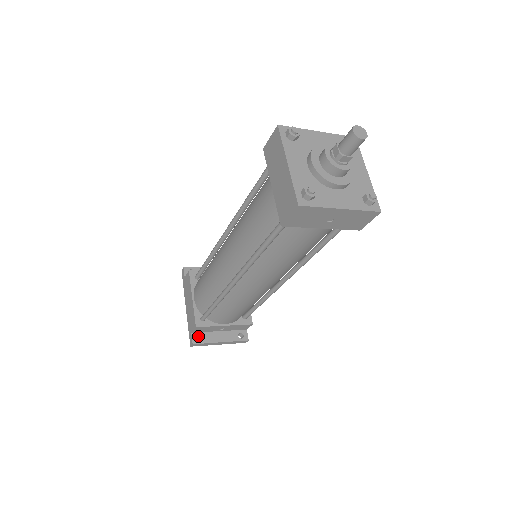
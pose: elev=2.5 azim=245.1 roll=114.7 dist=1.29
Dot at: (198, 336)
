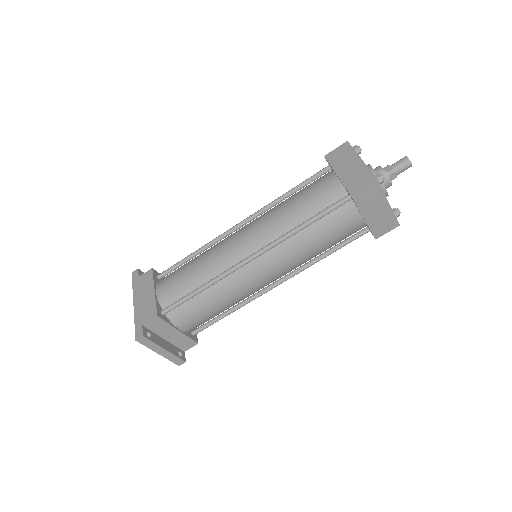
Dot at: occluded
